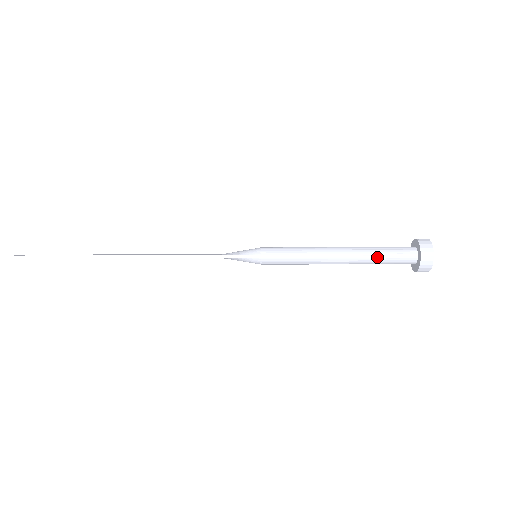
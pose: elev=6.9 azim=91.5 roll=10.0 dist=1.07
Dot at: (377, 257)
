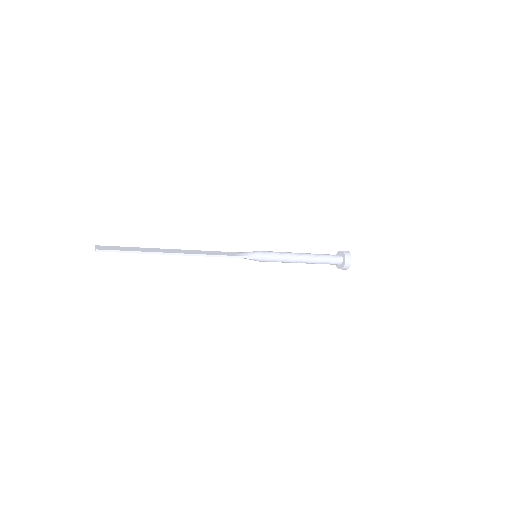
Dot at: (322, 261)
